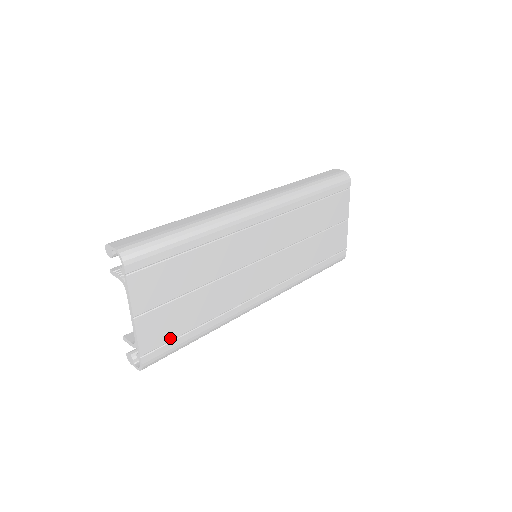
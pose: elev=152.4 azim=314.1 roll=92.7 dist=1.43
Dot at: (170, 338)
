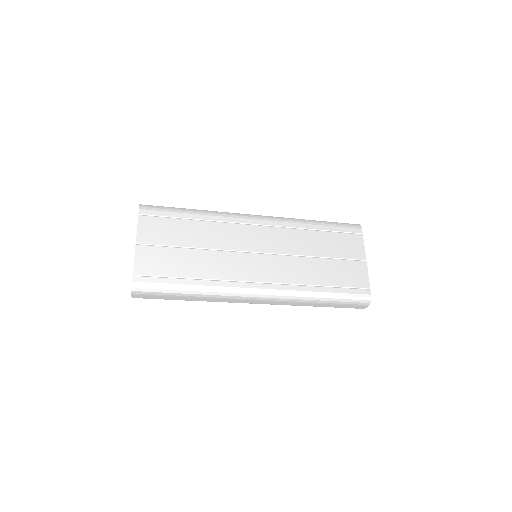
Dot at: (160, 274)
